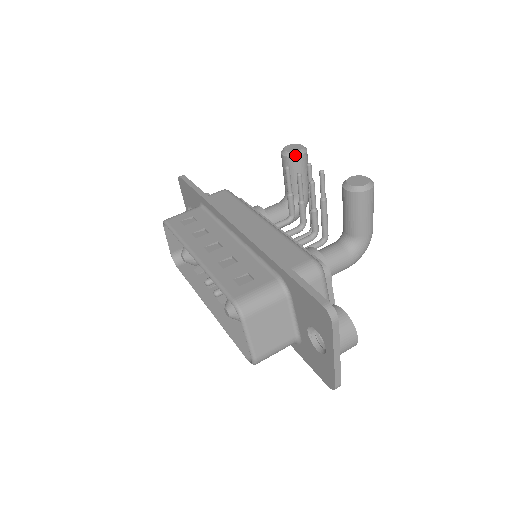
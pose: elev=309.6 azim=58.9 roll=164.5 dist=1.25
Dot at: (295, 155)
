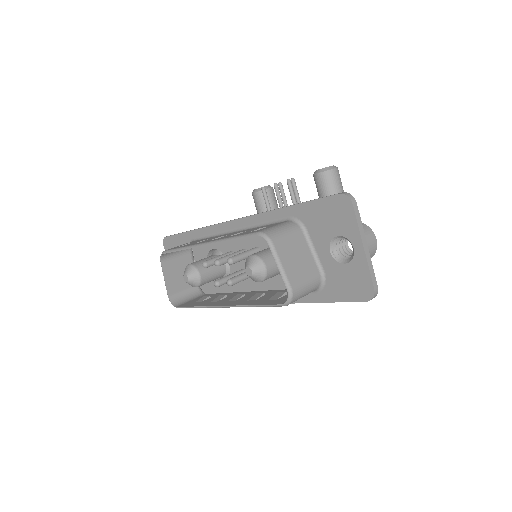
Dot at: (265, 188)
